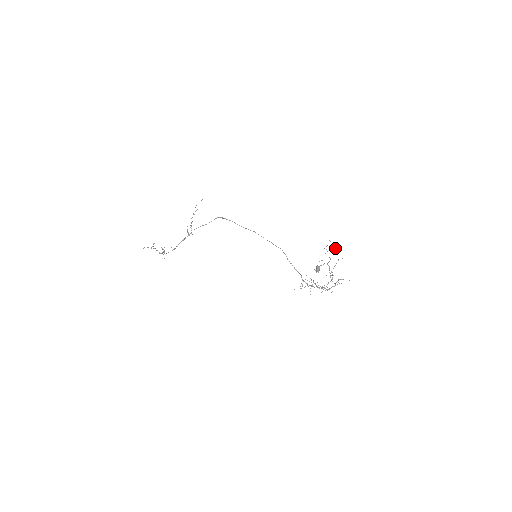
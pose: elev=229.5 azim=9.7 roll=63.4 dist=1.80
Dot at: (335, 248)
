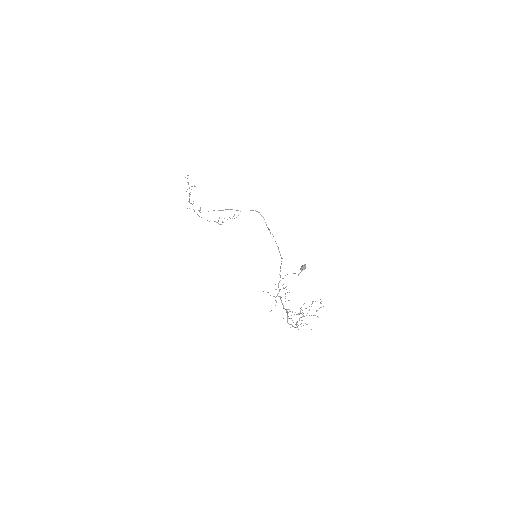
Dot at: (320, 307)
